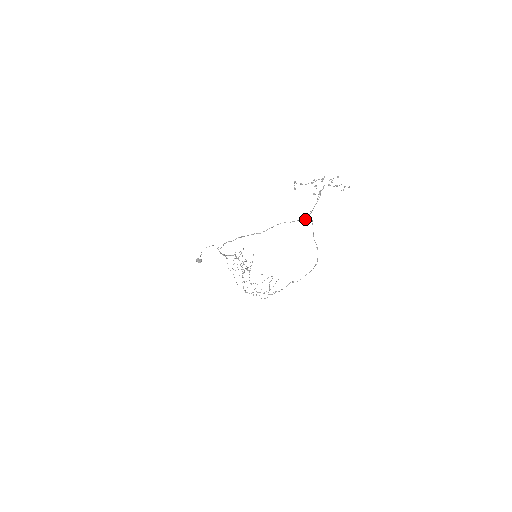
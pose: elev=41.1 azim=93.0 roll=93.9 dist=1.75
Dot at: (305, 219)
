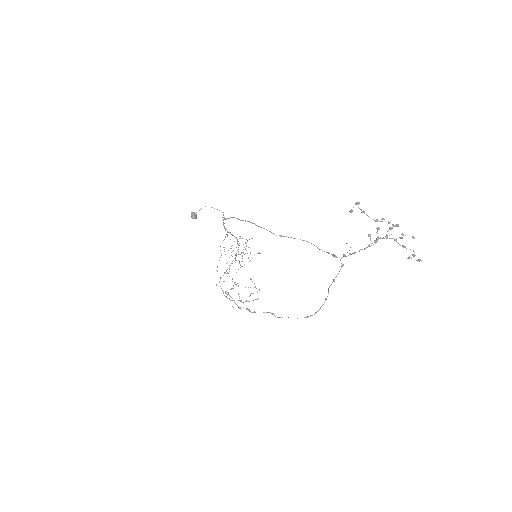
Dot at: (337, 257)
